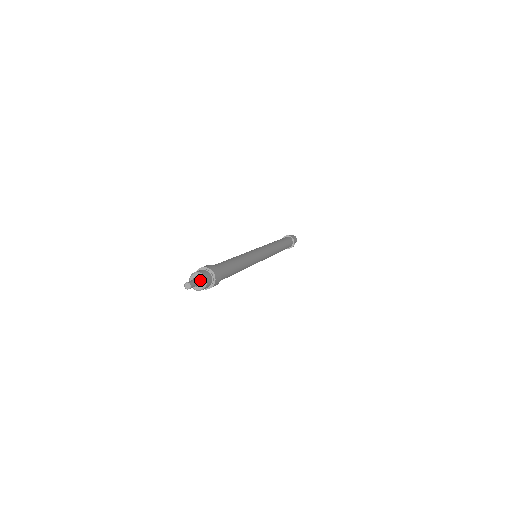
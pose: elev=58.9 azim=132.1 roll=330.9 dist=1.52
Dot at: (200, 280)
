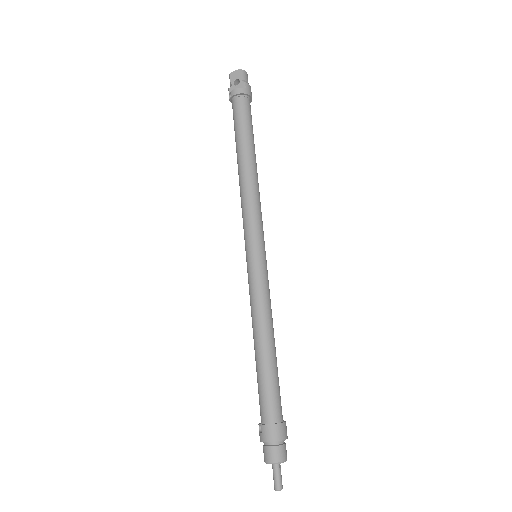
Dot at: (280, 462)
